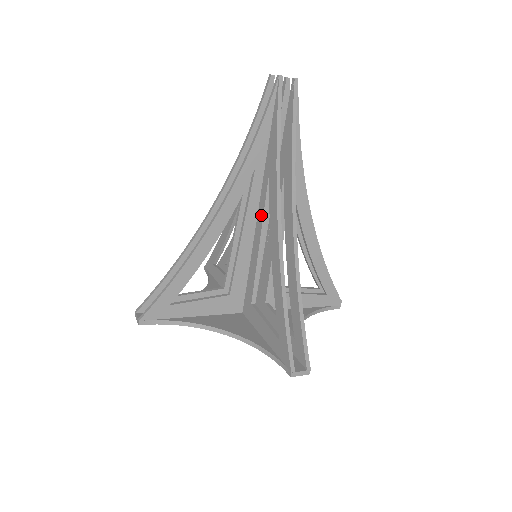
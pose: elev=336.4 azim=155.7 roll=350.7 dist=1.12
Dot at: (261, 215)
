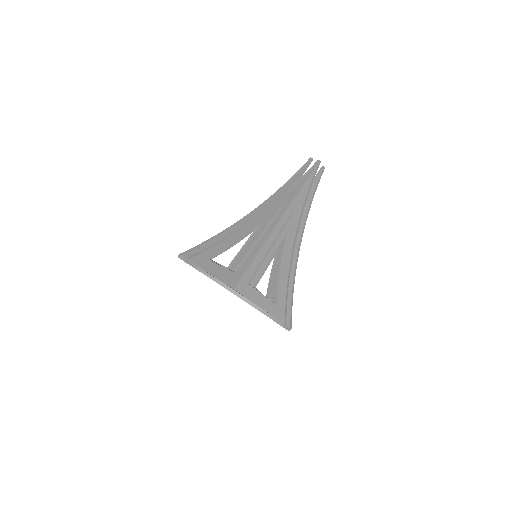
Dot at: (278, 230)
